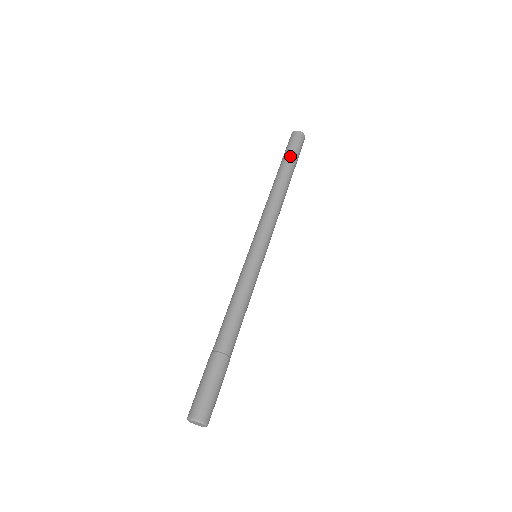
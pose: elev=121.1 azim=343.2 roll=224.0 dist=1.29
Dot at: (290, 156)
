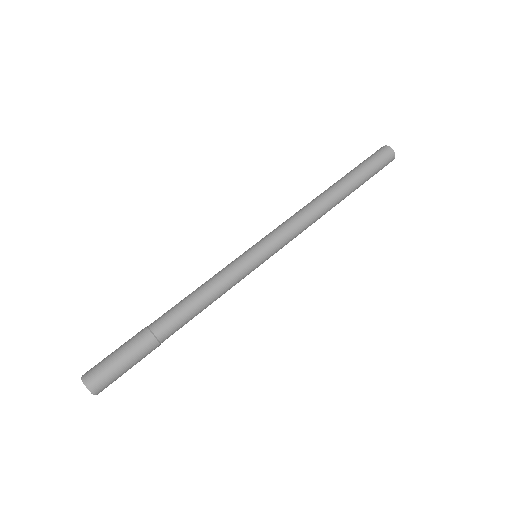
Dot at: (357, 167)
